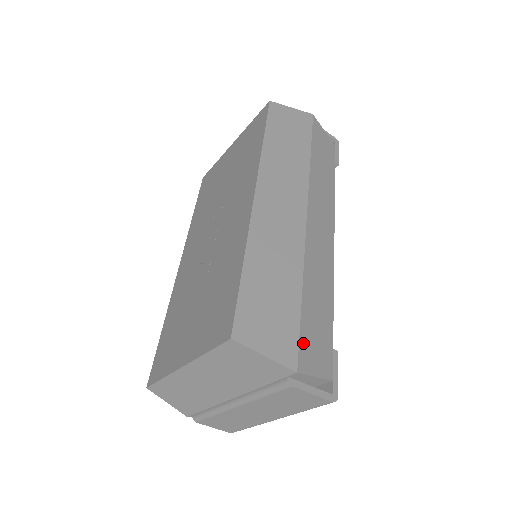
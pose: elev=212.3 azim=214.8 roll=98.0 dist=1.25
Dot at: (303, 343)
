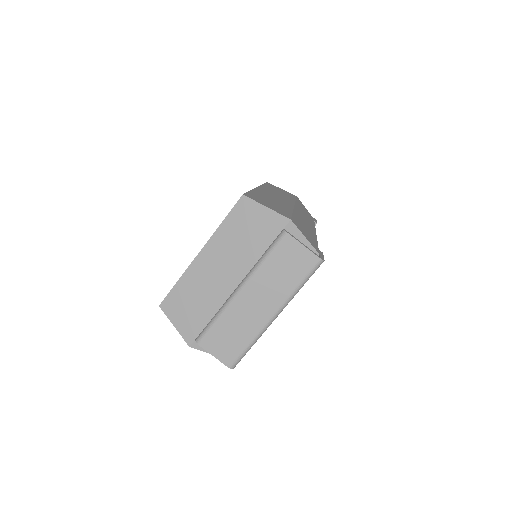
Dot at: (295, 220)
